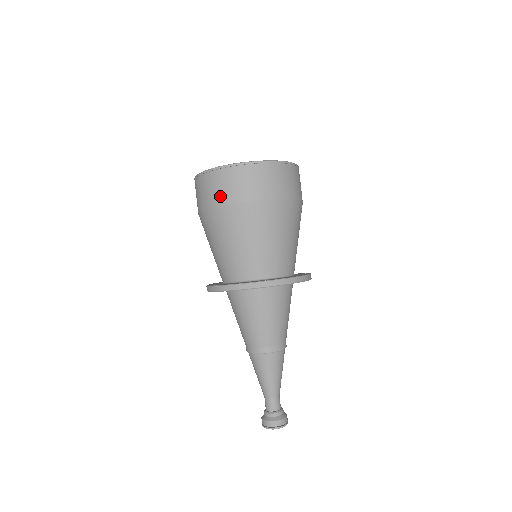
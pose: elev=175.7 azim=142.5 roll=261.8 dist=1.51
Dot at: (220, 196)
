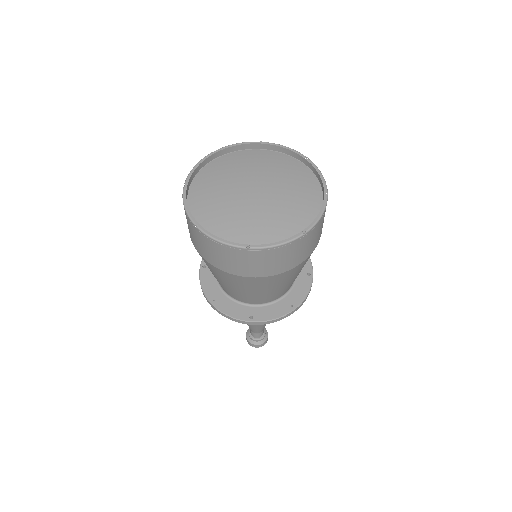
Dot at: (206, 255)
